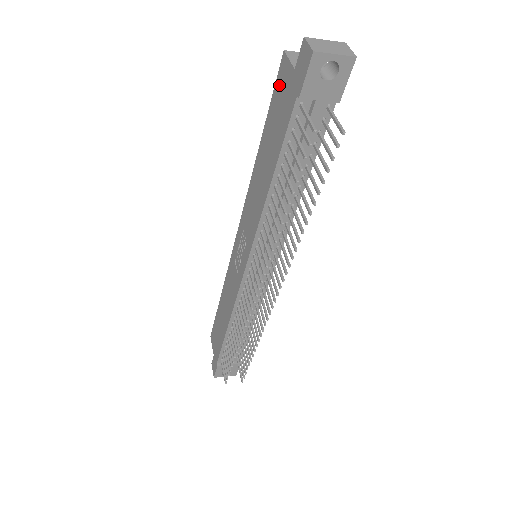
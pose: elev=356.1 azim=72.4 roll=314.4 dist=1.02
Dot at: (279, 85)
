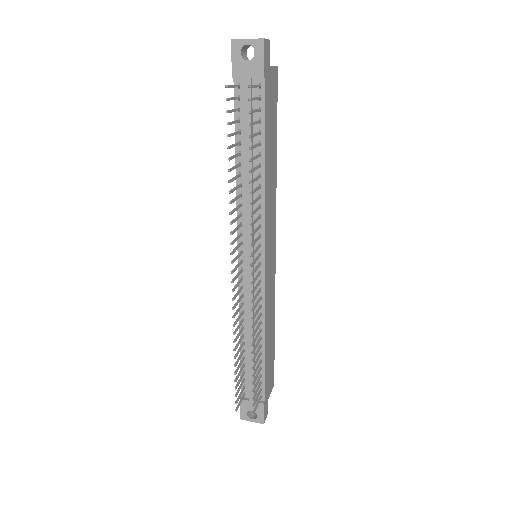
Dot at: occluded
